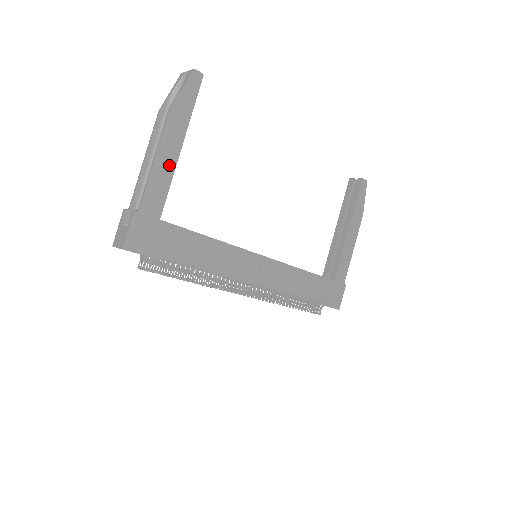
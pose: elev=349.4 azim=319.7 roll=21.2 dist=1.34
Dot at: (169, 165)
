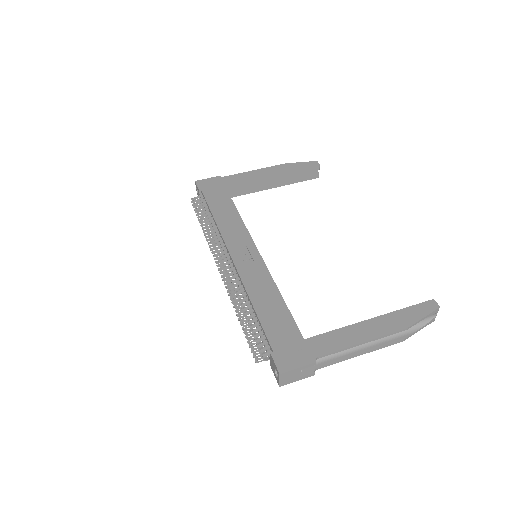
Dot at: (258, 176)
